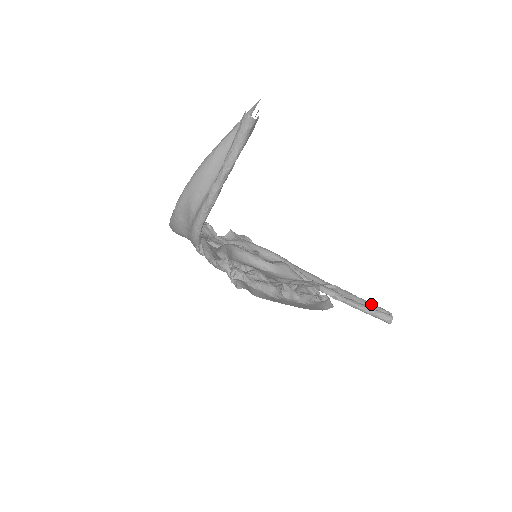
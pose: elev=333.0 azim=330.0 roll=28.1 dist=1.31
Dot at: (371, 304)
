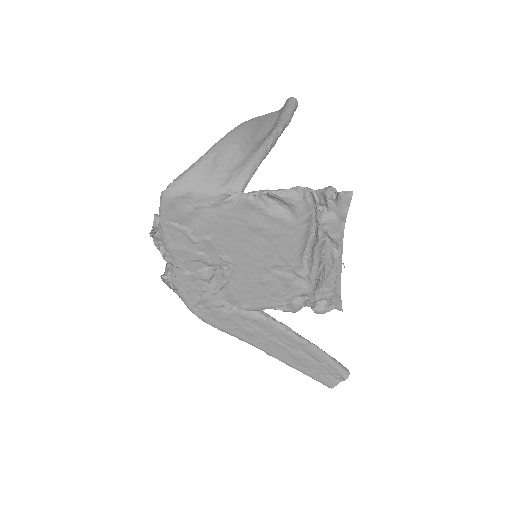
Dot at: occluded
